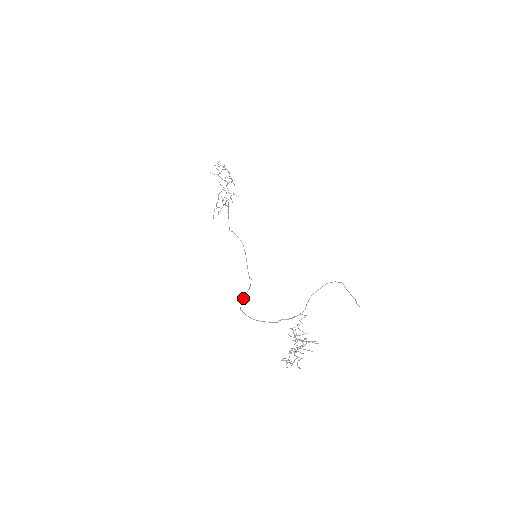
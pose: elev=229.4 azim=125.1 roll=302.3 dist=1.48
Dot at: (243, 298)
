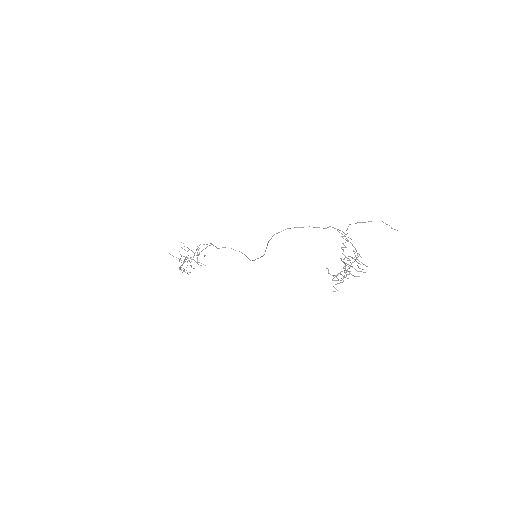
Dot at: (267, 244)
